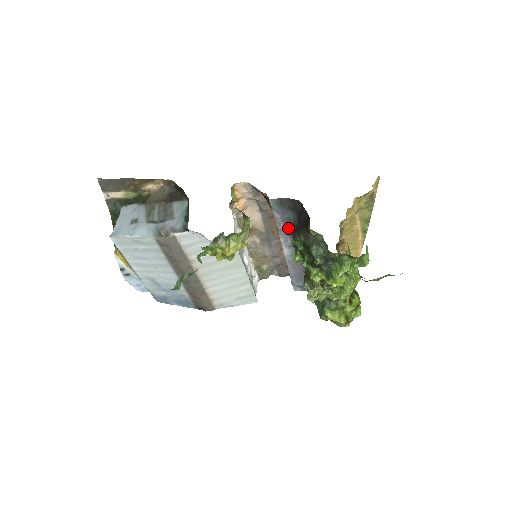
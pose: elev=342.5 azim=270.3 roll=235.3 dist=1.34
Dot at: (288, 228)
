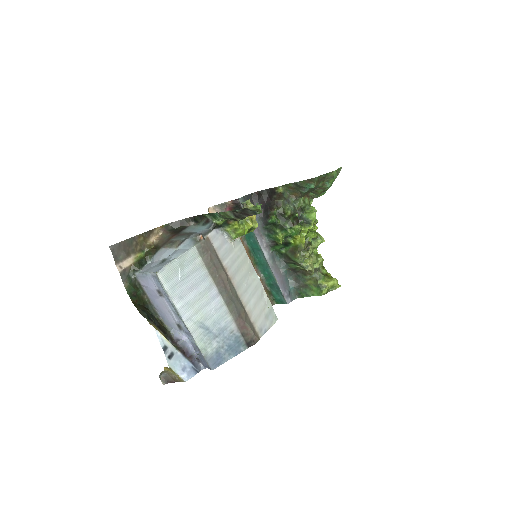
Dot at: (258, 225)
